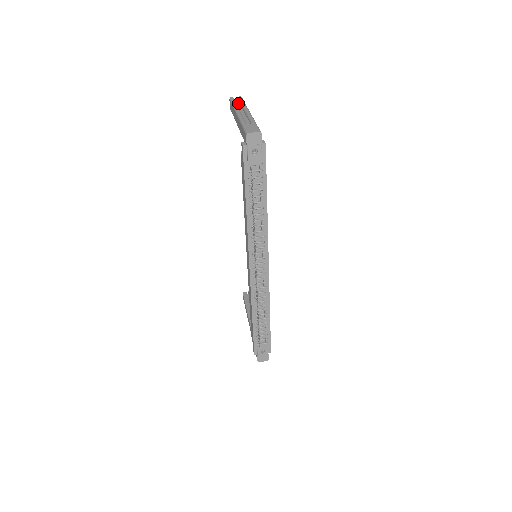
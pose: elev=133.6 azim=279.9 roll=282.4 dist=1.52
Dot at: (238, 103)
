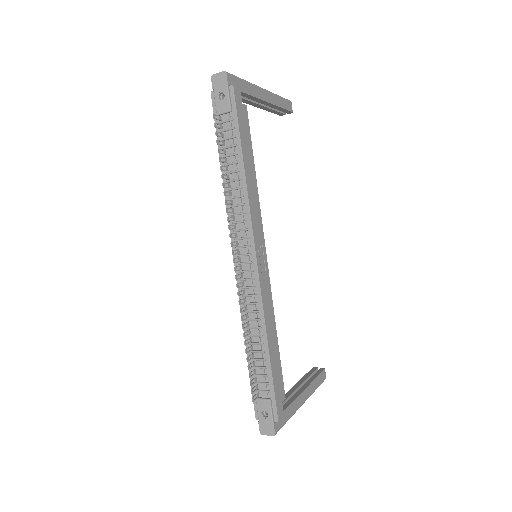
Dot at: occluded
